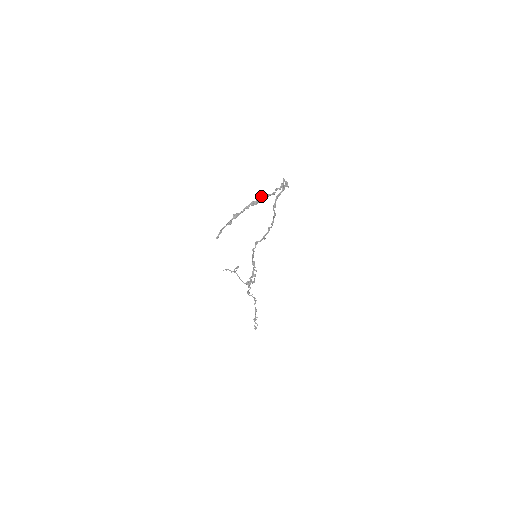
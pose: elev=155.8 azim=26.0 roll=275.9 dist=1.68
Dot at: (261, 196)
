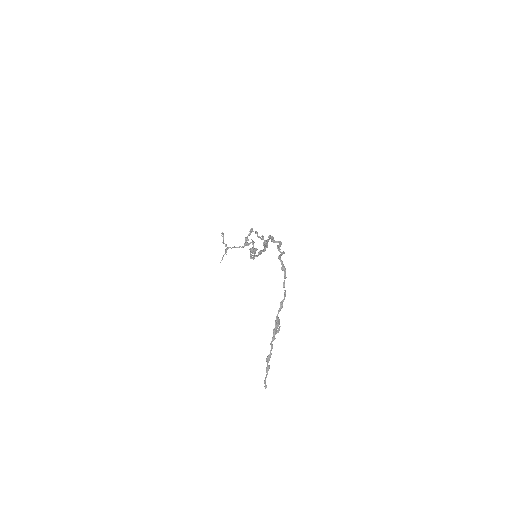
Dot at: (277, 315)
